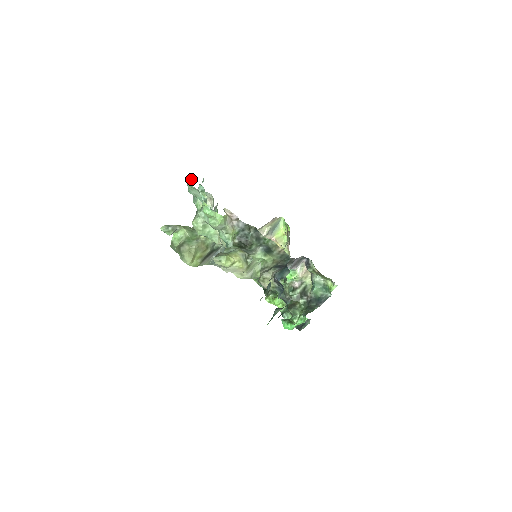
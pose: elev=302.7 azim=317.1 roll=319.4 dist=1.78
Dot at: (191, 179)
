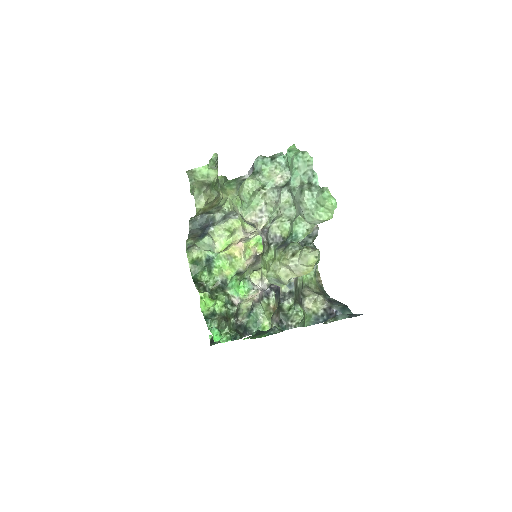
Dot at: occluded
